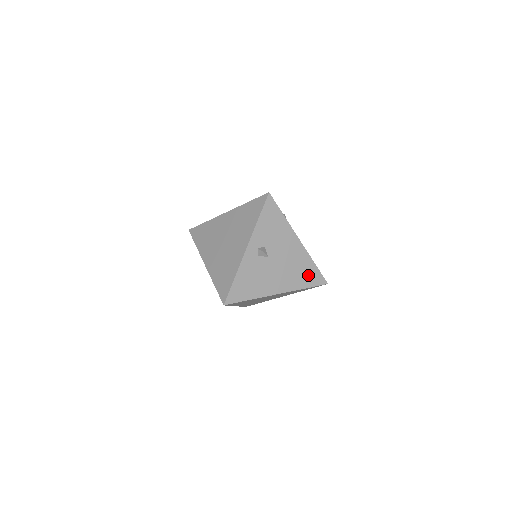
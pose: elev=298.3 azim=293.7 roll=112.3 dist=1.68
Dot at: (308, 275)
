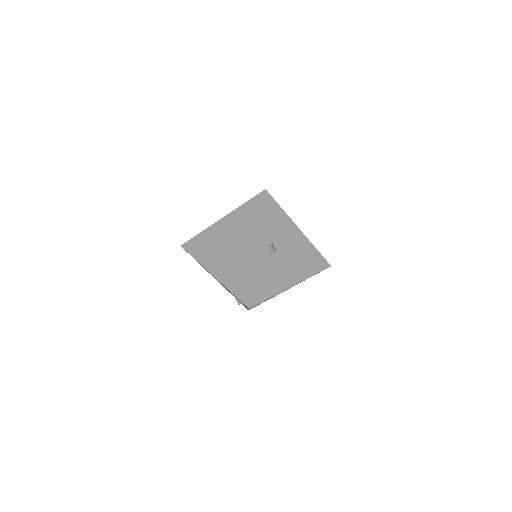
Dot at: (314, 262)
